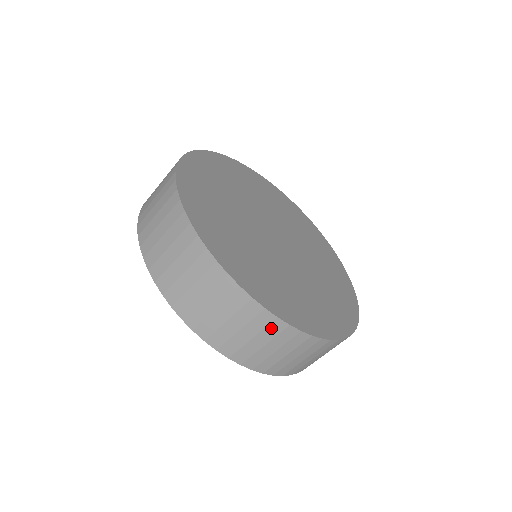
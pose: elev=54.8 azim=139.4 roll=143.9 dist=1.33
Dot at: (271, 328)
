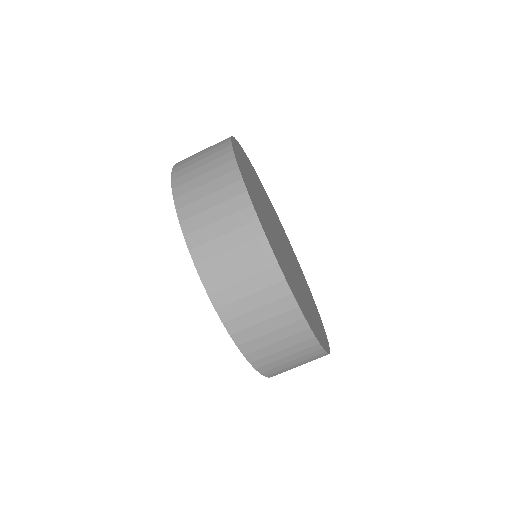
Dot at: (260, 260)
